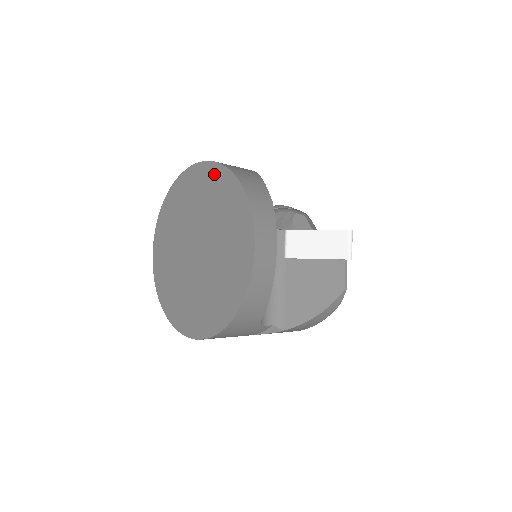
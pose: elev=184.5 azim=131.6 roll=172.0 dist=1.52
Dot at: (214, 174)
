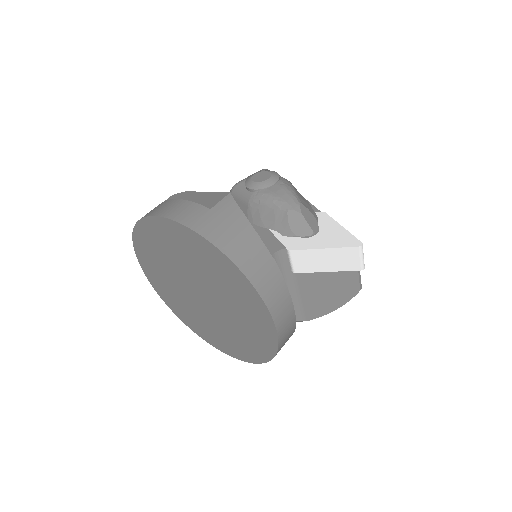
Dot at: (196, 242)
